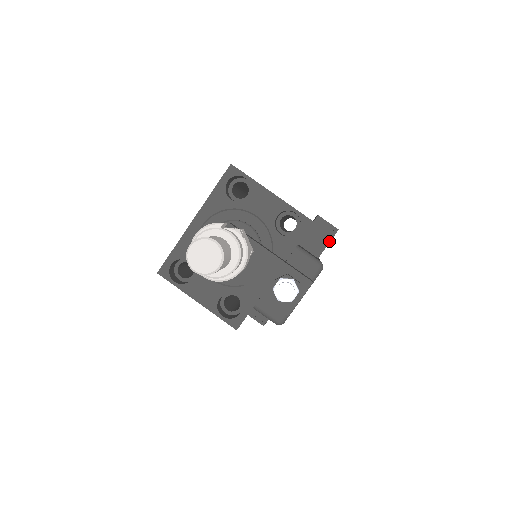
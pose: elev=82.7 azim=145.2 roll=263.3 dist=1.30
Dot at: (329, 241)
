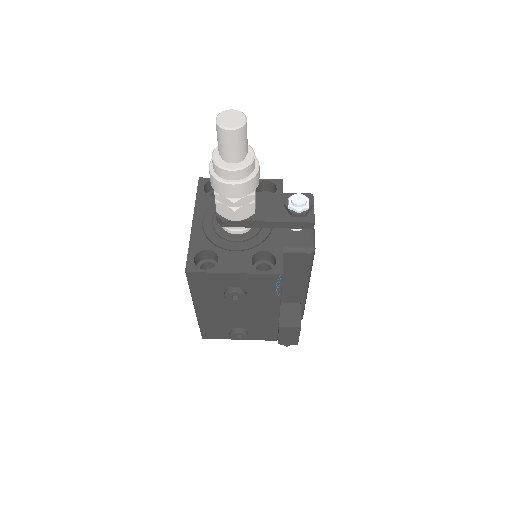
Dot at: occluded
